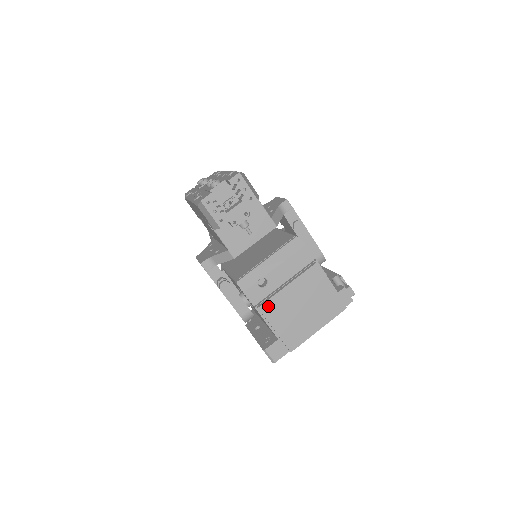
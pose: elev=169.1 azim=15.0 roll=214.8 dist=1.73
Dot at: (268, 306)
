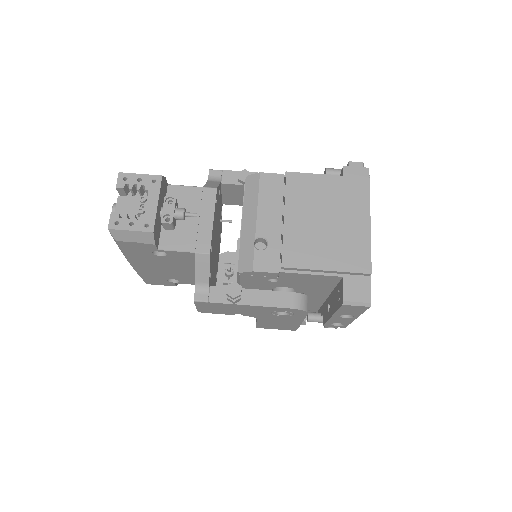
Dot at: (290, 255)
